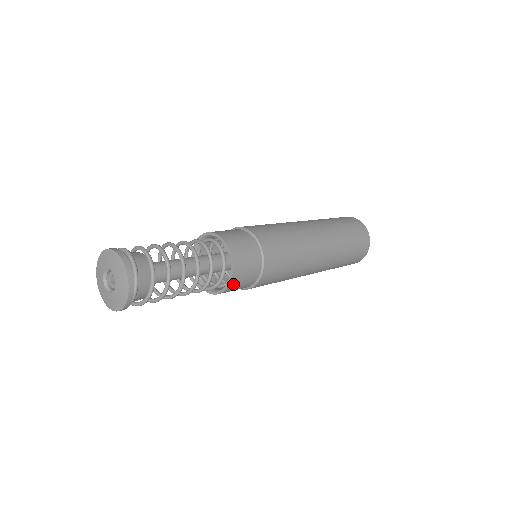
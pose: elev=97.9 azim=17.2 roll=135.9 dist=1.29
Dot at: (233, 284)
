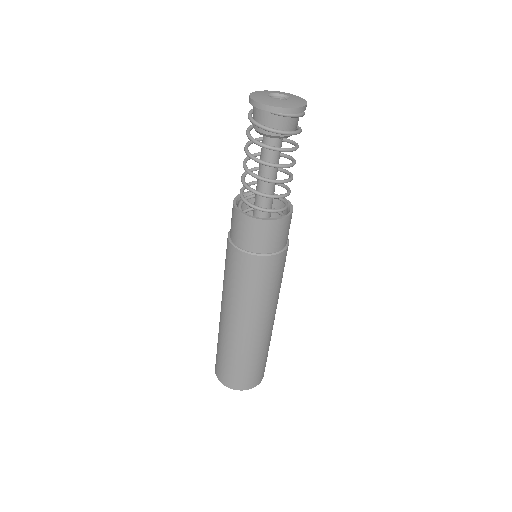
Dot at: (270, 225)
